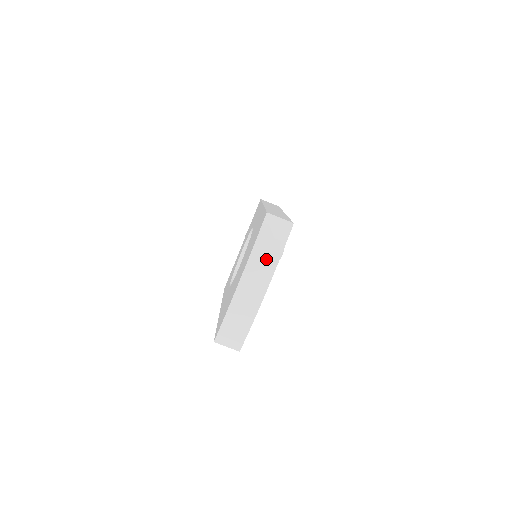
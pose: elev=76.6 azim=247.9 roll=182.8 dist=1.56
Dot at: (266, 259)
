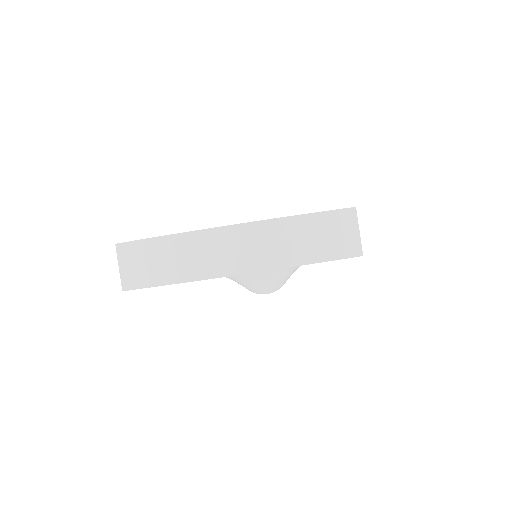
Dot at: (288, 245)
